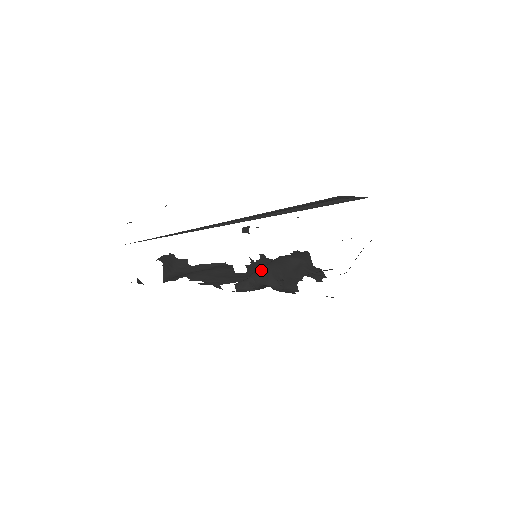
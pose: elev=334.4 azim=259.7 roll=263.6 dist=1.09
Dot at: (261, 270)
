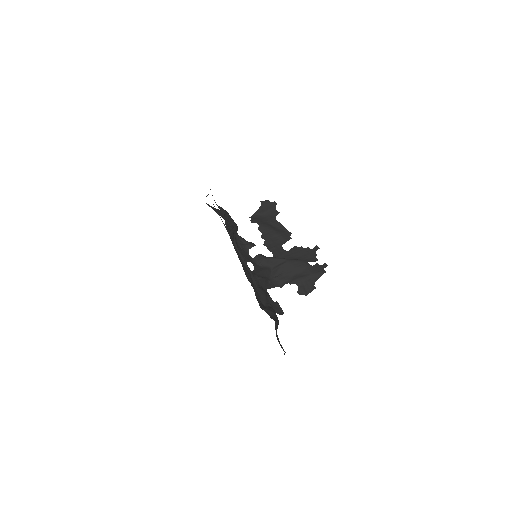
Dot at: (279, 259)
